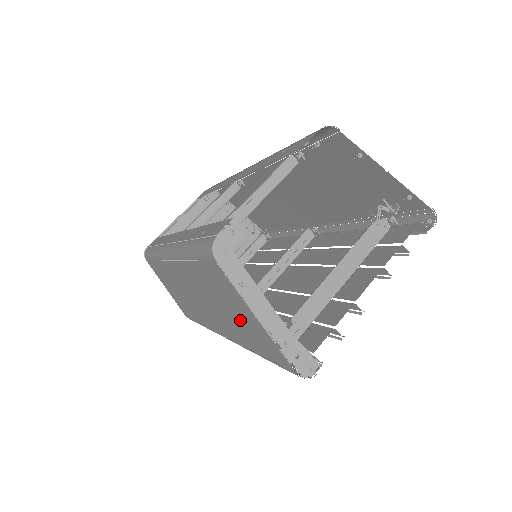
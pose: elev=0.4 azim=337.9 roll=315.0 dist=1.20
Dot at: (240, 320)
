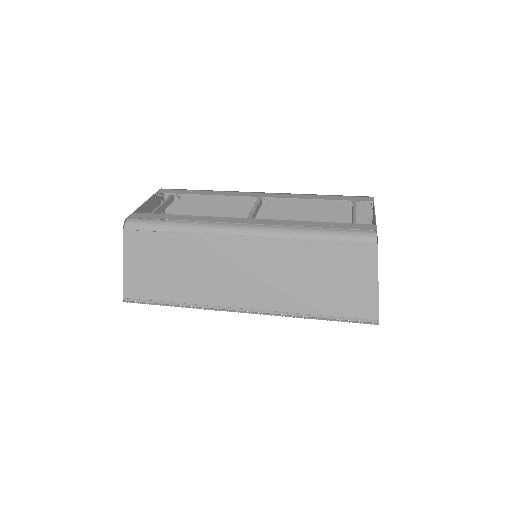
Dot at: (337, 287)
